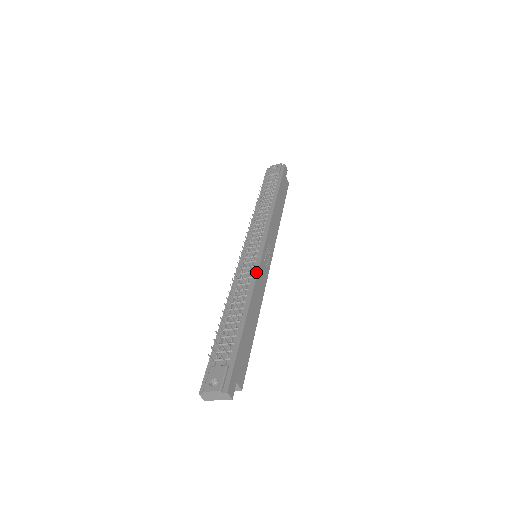
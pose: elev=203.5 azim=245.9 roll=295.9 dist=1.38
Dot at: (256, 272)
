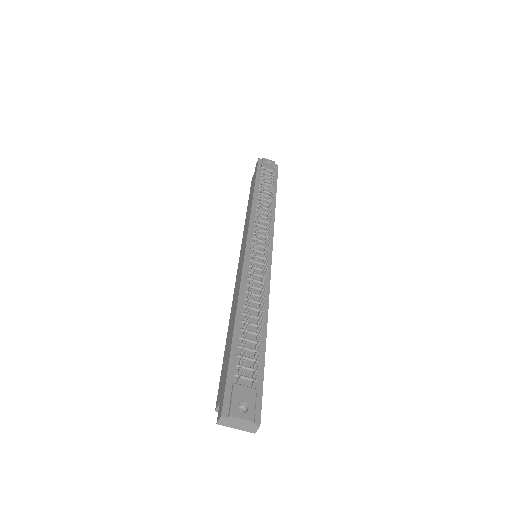
Dot at: (269, 279)
